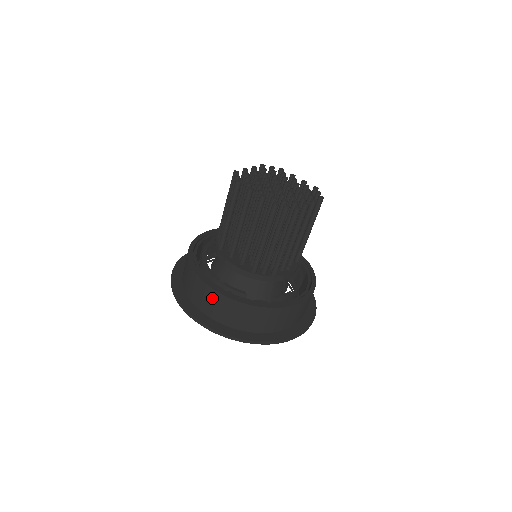
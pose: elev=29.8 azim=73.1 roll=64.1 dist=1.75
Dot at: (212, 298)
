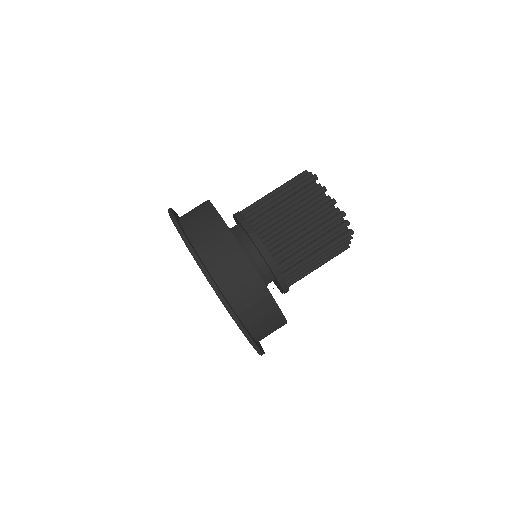
Dot at: (229, 251)
